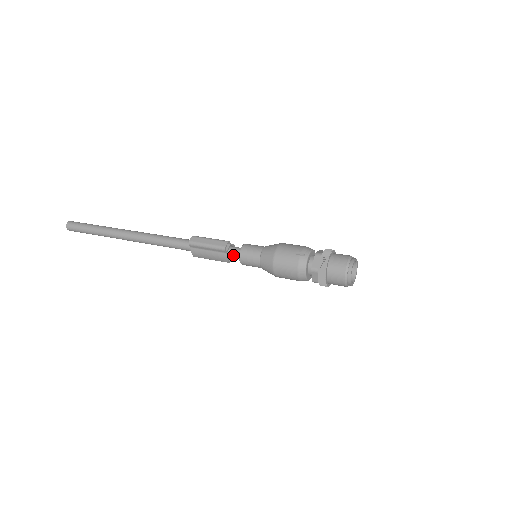
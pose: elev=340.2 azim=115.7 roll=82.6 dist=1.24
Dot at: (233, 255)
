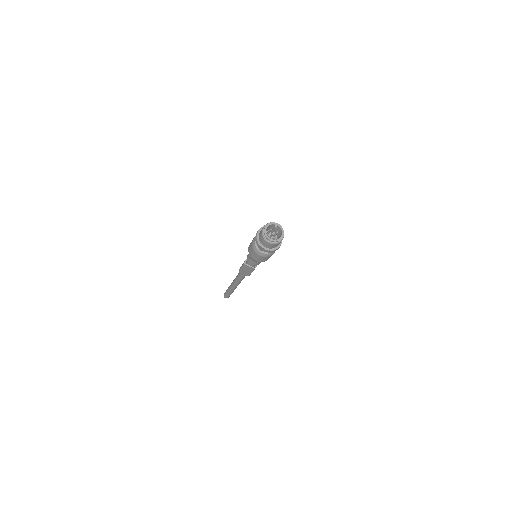
Dot at: occluded
